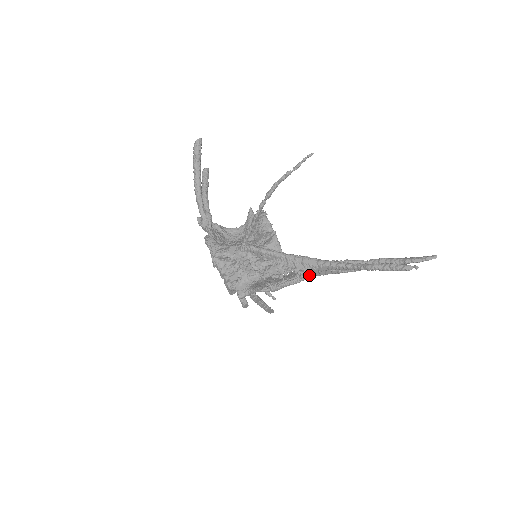
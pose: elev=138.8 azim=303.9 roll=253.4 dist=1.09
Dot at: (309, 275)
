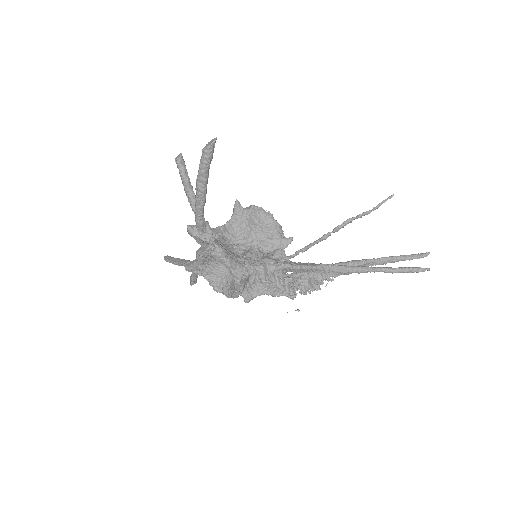
Dot at: occluded
